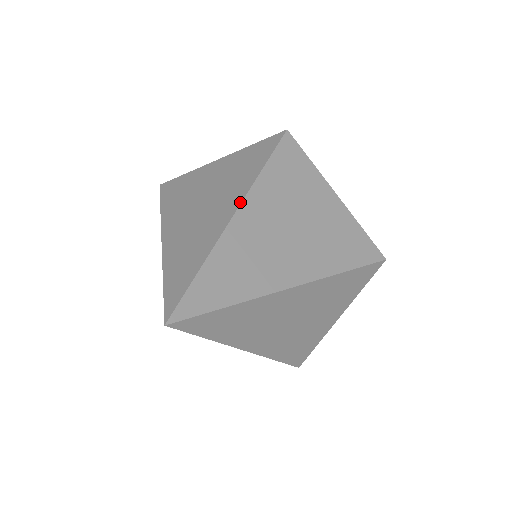
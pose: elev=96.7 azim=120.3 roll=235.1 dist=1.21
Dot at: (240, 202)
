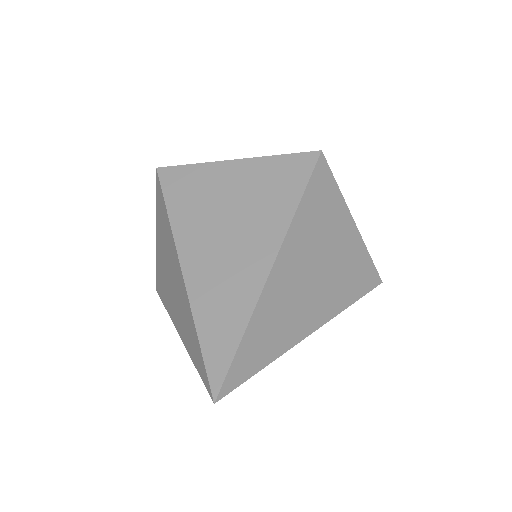
Dot at: (277, 252)
